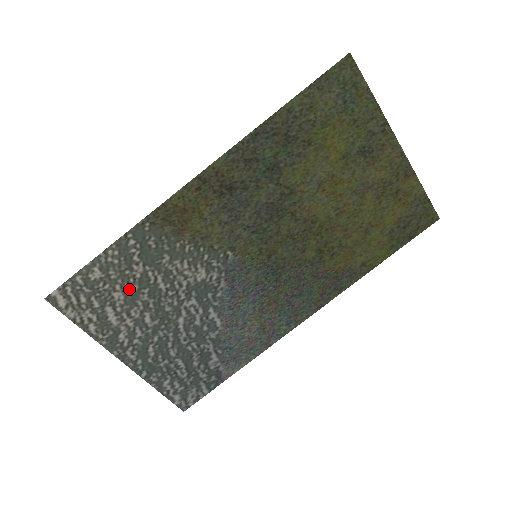
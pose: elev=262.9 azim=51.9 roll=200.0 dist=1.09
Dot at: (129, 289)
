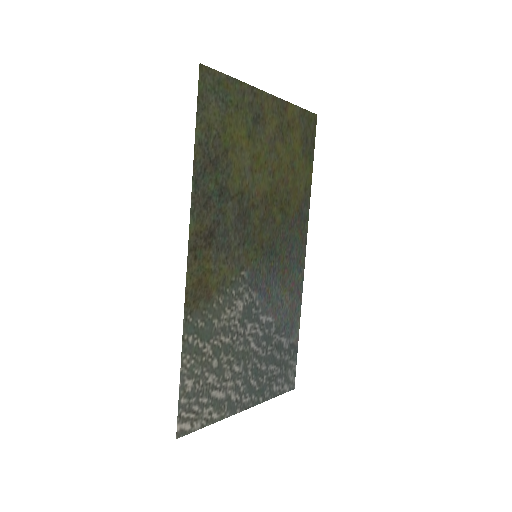
Dot at: (213, 367)
